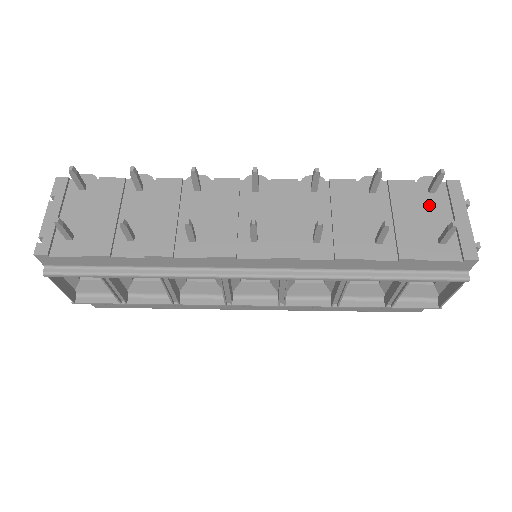
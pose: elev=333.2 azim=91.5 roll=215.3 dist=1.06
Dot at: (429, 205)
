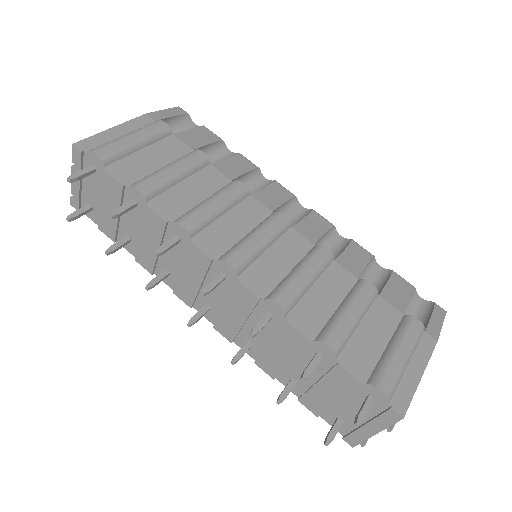
Dot at: (357, 401)
